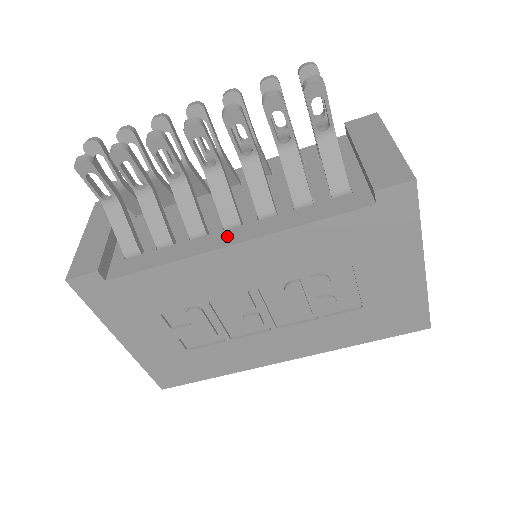
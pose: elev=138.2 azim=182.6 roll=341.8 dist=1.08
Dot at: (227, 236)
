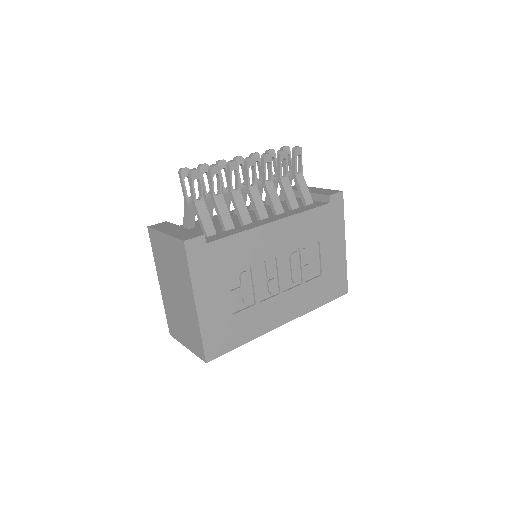
Dot at: (266, 220)
